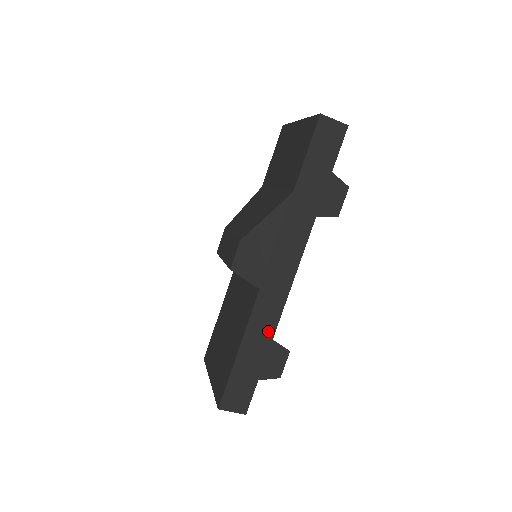
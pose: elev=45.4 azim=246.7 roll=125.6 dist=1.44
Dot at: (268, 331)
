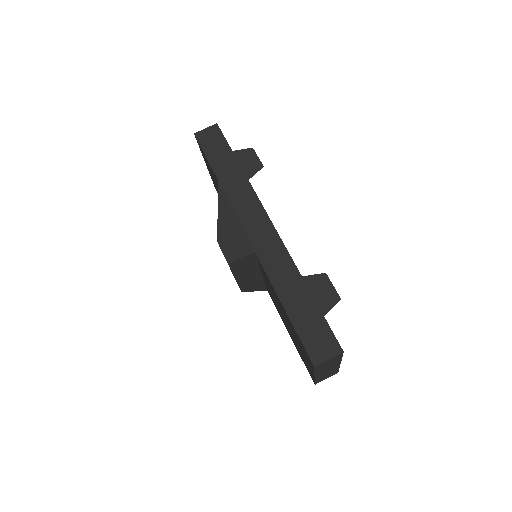
Dot at: (291, 273)
